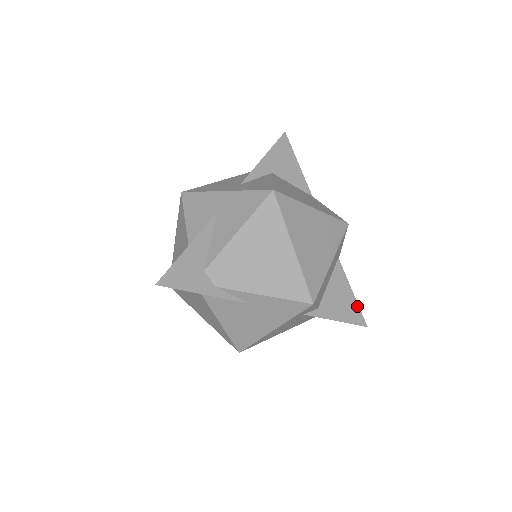
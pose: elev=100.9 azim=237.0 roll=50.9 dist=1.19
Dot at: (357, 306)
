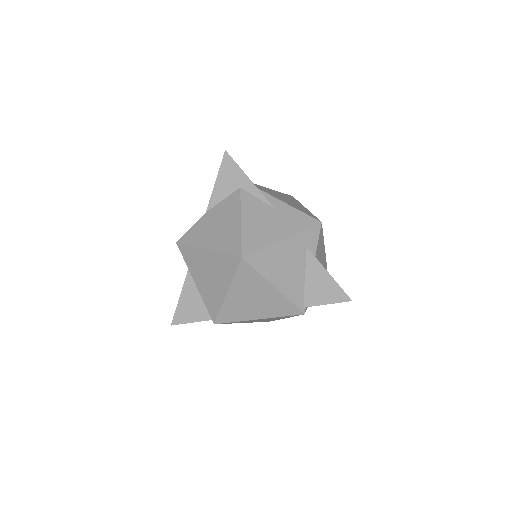
Dot at: occluded
